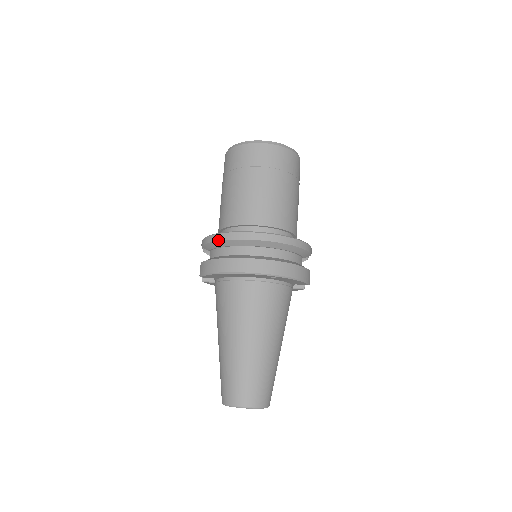
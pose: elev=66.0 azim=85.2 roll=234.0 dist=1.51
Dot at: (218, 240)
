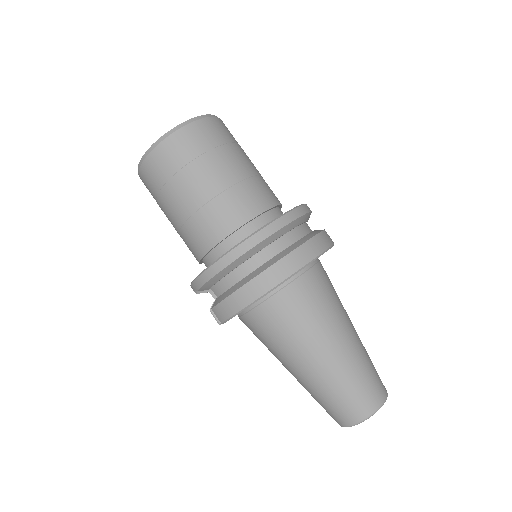
Dot at: (218, 272)
